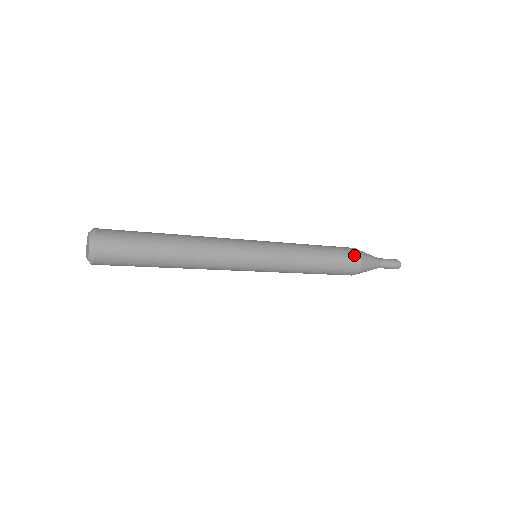
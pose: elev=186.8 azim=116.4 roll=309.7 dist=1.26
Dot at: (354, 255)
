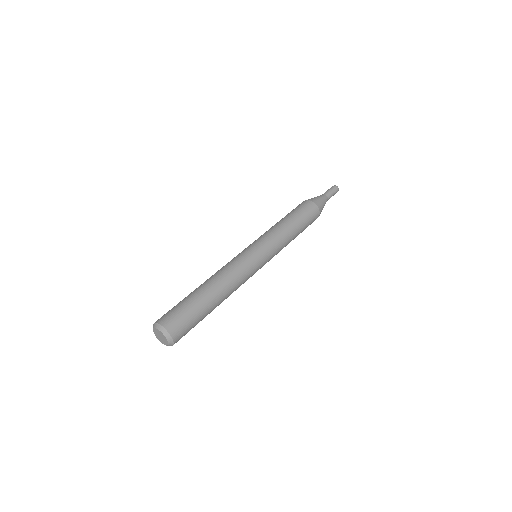
Dot at: occluded
